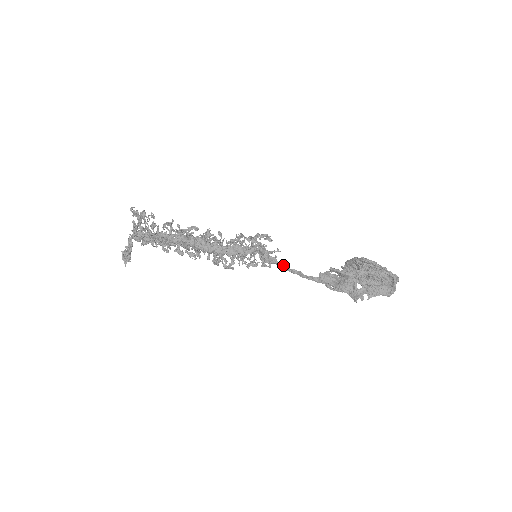
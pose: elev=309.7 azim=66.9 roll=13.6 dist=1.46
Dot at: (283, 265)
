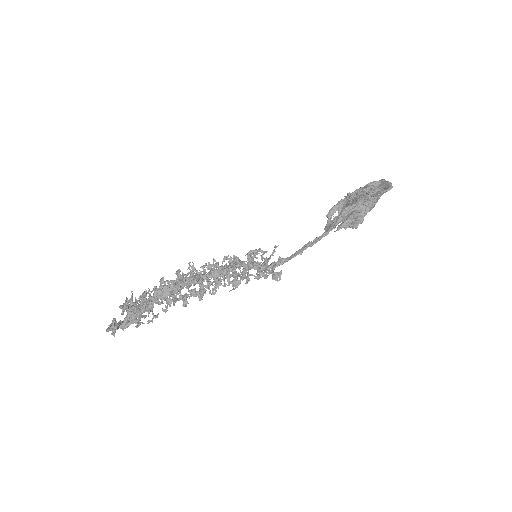
Dot at: (290, 256)
